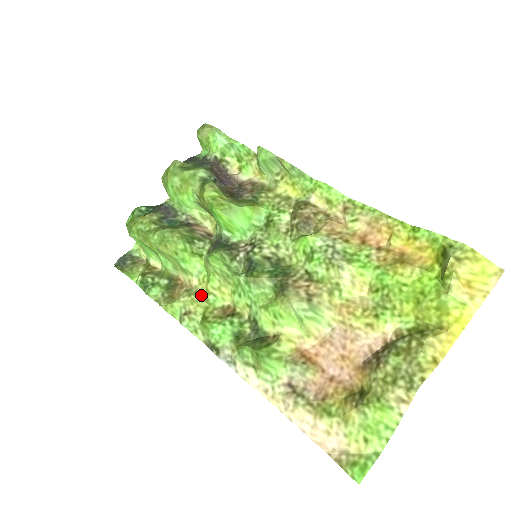
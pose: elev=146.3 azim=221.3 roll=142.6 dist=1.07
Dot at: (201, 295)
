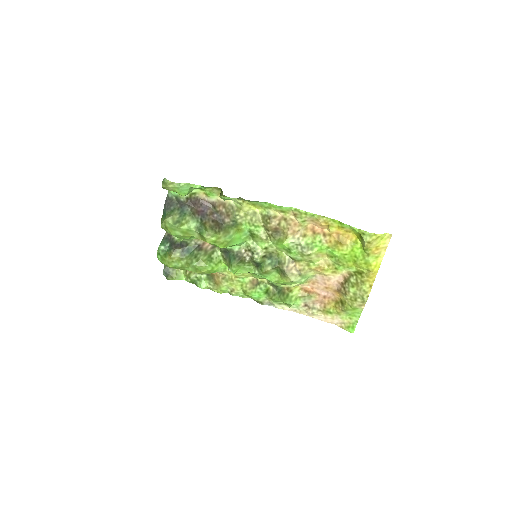
Dot at: (234, 280)
